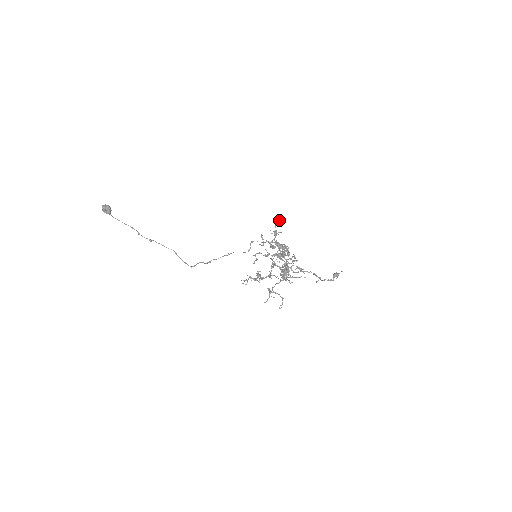
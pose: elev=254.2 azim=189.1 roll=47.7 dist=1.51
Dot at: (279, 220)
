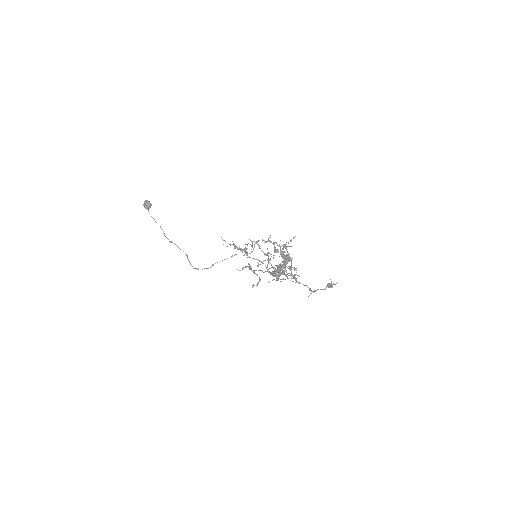
Dot at: (294, 237)
